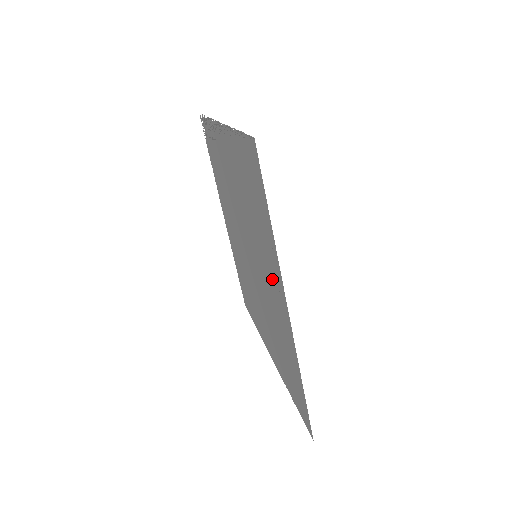
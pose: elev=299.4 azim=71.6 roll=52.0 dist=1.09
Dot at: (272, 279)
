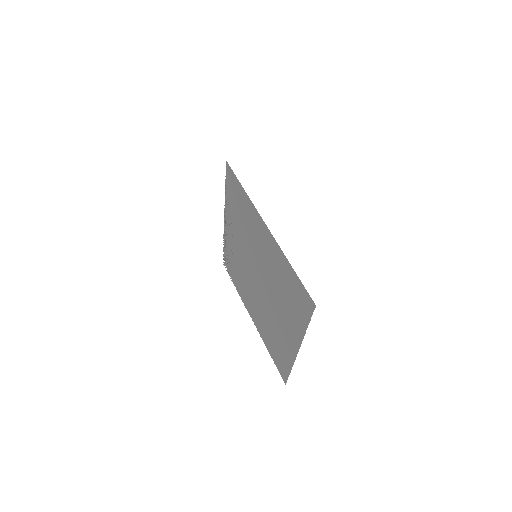
Dot at: (259, 233)
